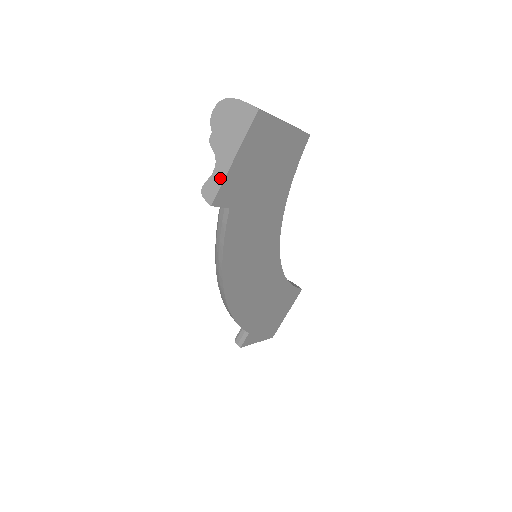
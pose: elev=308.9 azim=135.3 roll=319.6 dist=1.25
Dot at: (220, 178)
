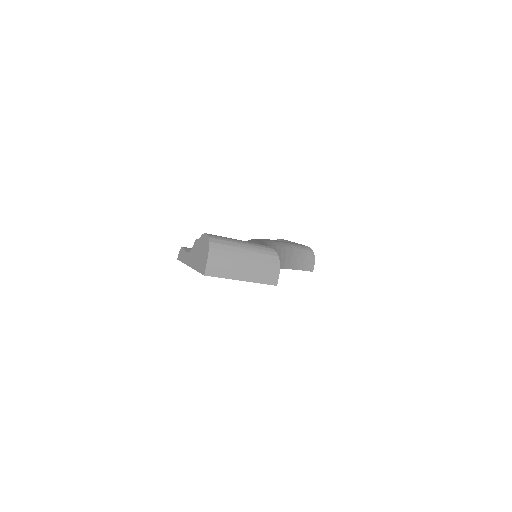
Dot at: (184, 260)
